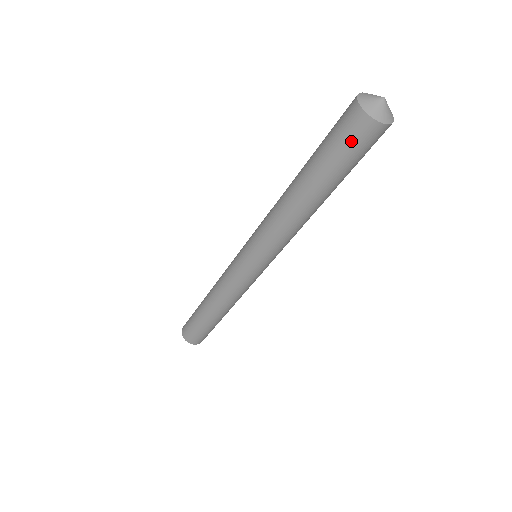
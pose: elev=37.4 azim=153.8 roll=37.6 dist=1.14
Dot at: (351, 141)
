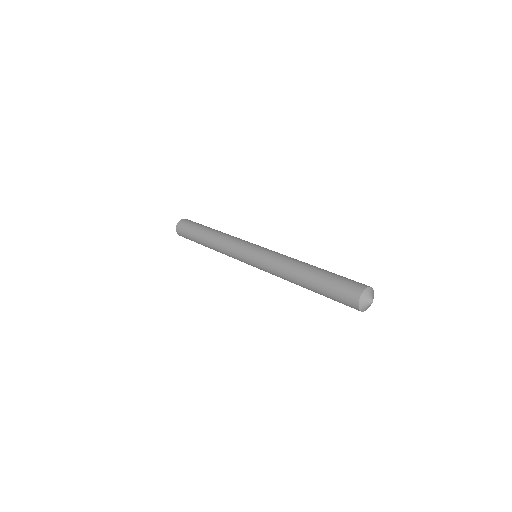
Dot at: (343, 300)
